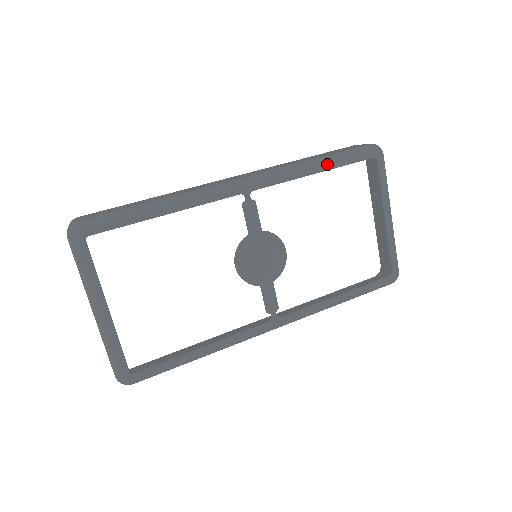
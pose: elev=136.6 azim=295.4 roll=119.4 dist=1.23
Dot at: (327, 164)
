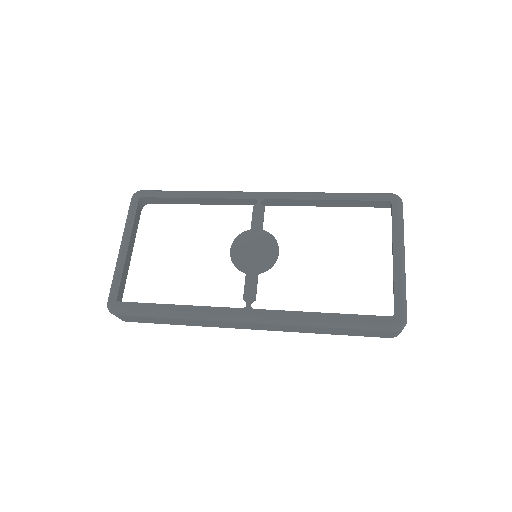
Dot at: (338, 196)
